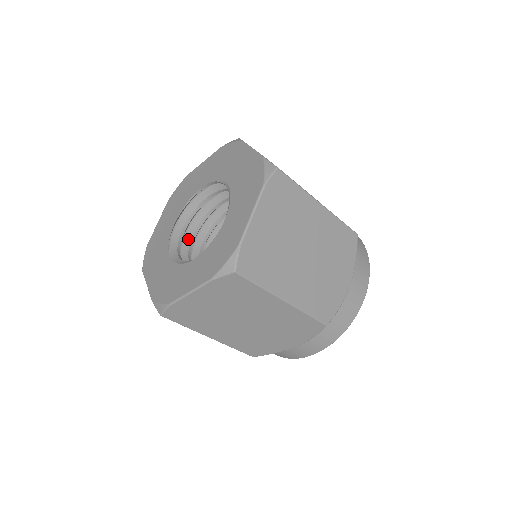
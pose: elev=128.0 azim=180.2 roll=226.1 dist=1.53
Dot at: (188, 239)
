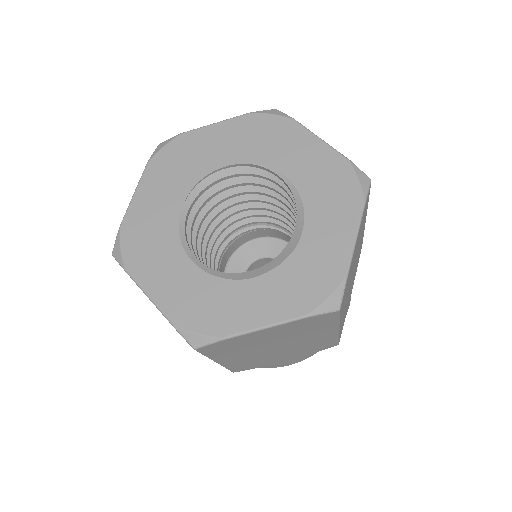
Dot at: (186, 228)
